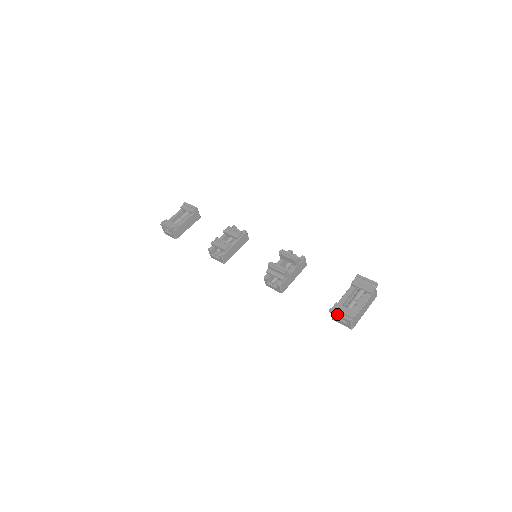
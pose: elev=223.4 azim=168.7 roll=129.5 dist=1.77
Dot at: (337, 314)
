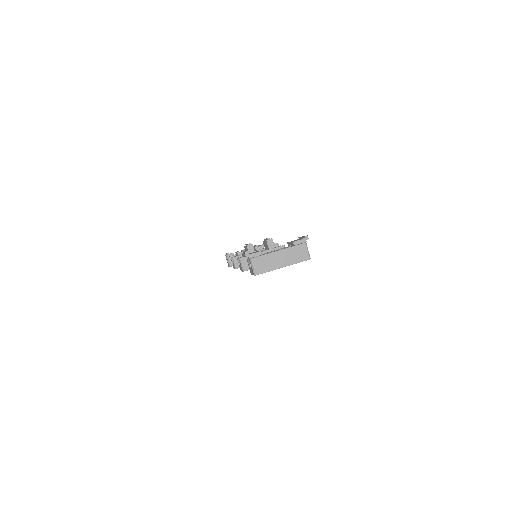
Dot at: (243, 253)
